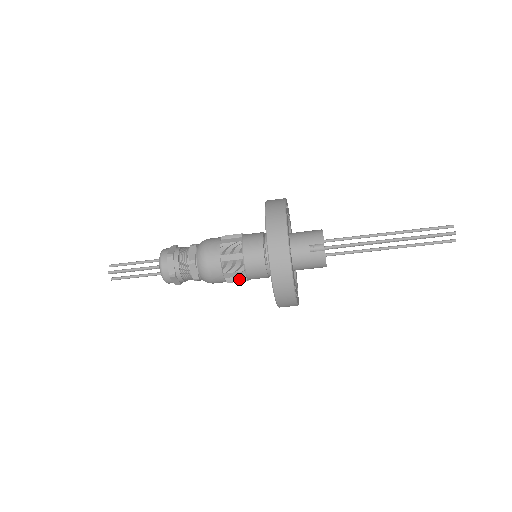
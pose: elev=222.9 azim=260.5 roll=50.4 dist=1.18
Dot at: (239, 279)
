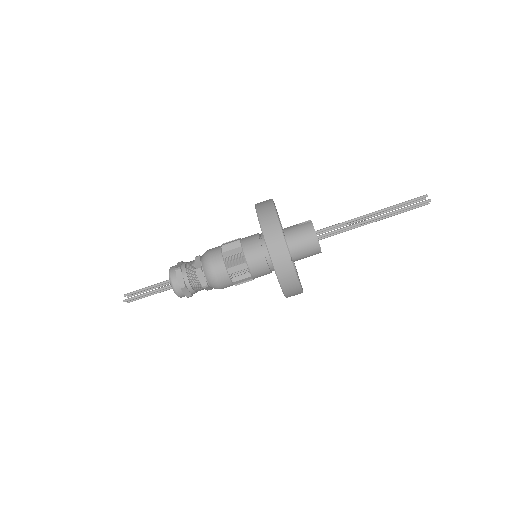
Dot at: (237, 258)
